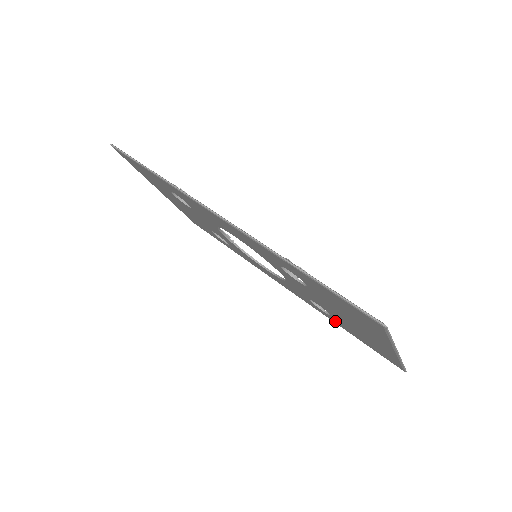
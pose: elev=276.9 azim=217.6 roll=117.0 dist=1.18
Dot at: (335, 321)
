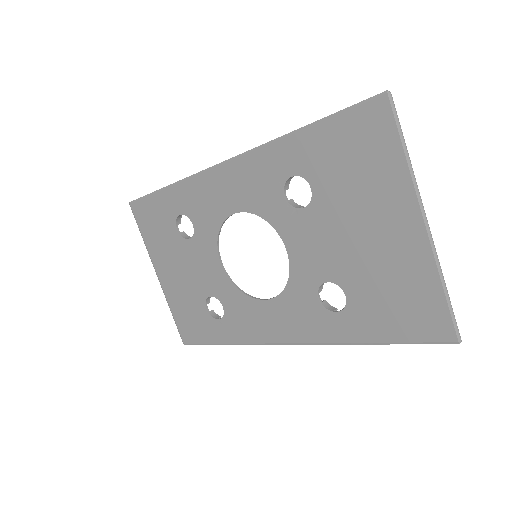
Dot at: (353, 326)
